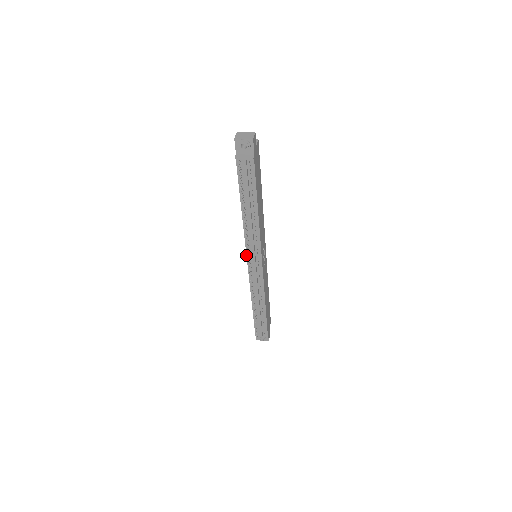
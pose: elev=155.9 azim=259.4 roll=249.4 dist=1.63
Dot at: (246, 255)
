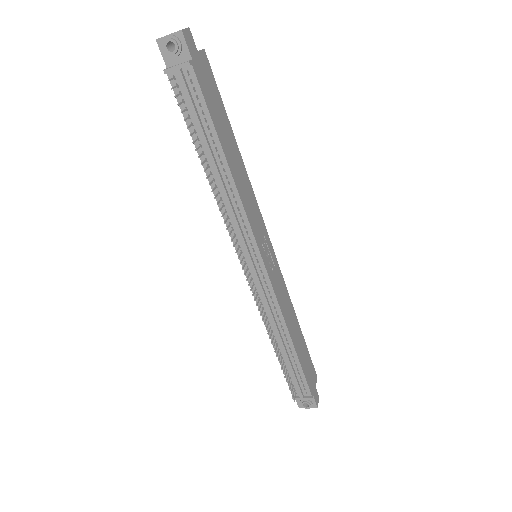
Dot at: occluded
